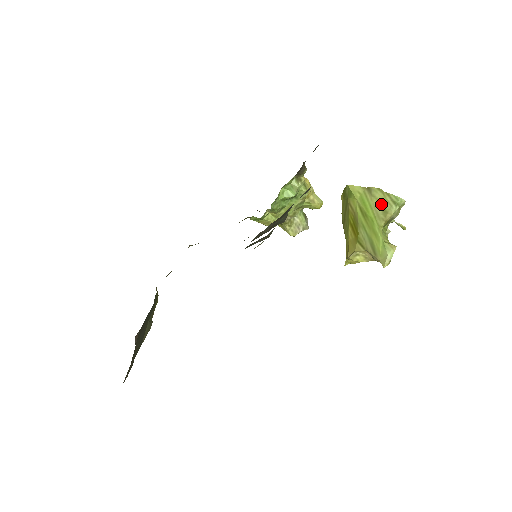
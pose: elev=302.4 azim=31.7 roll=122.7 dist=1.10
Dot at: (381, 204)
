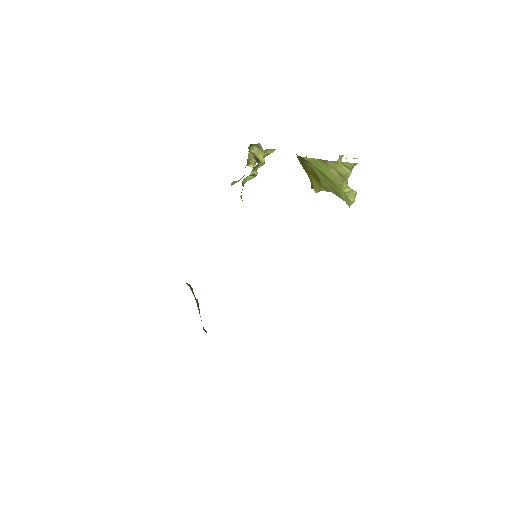
Dot at: (337, 171)
